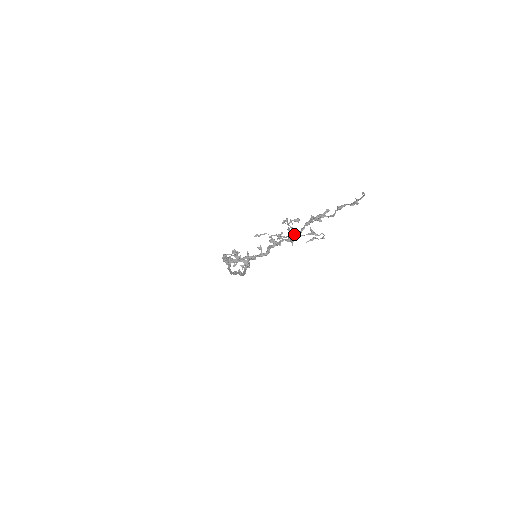
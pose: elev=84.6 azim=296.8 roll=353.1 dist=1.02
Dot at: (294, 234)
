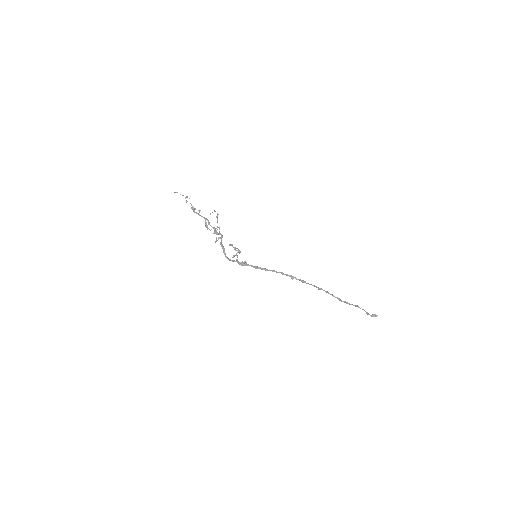
Dot at: occluded
